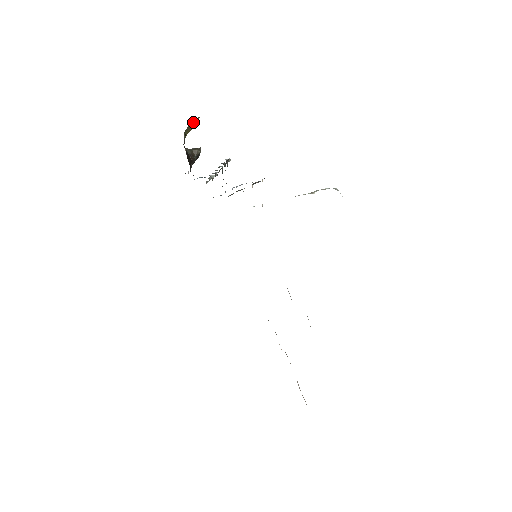
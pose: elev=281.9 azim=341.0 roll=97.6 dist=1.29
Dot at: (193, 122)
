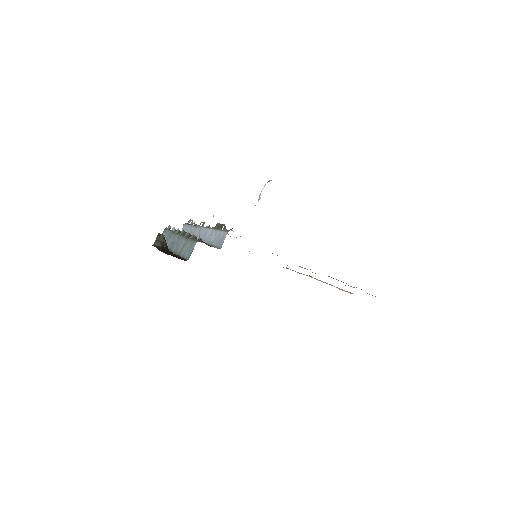
Dot at: occluded
